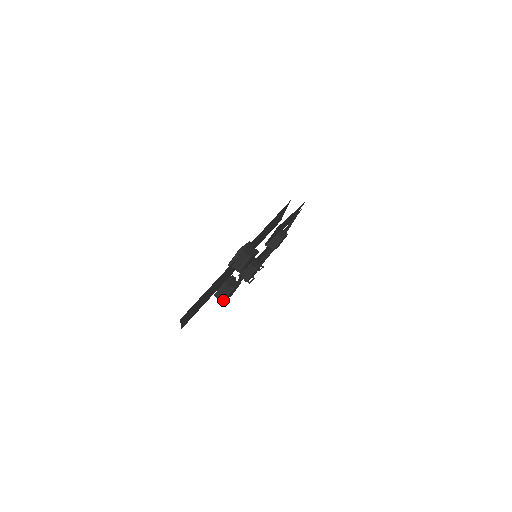
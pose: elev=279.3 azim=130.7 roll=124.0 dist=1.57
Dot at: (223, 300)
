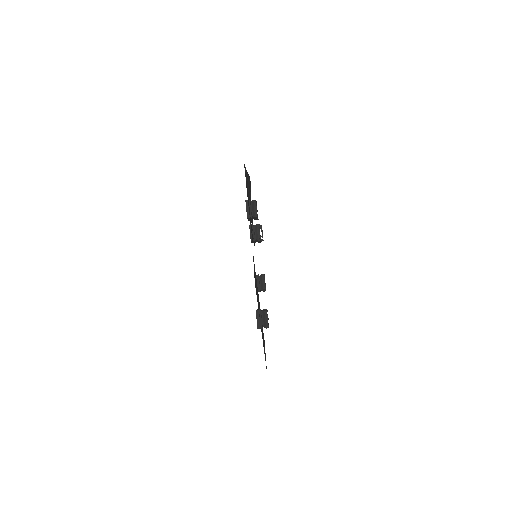
Dot at: occluded
